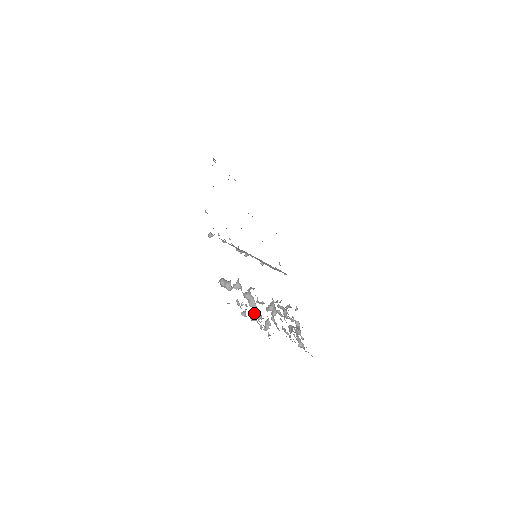
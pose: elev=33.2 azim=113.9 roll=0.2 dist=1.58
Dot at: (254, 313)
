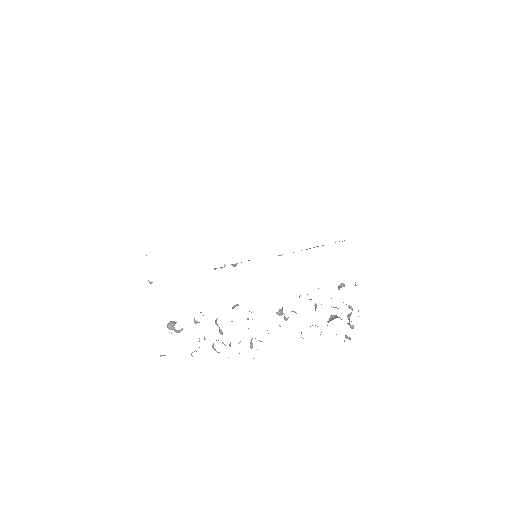
Dot at: (213, 347)
